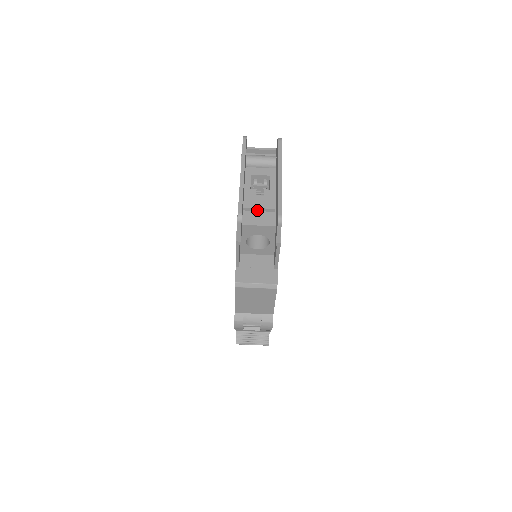
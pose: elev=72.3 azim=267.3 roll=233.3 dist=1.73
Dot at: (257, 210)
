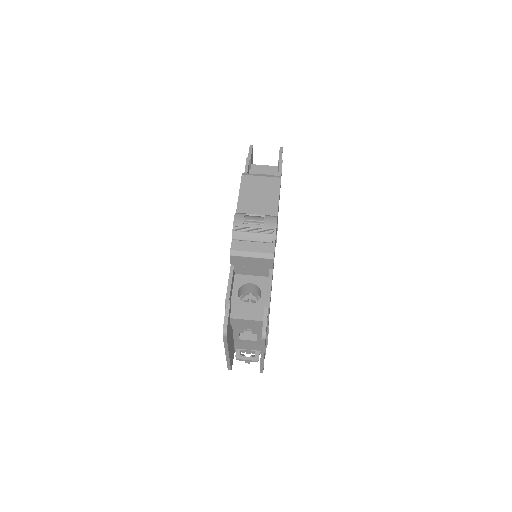
Dot at: occluded
